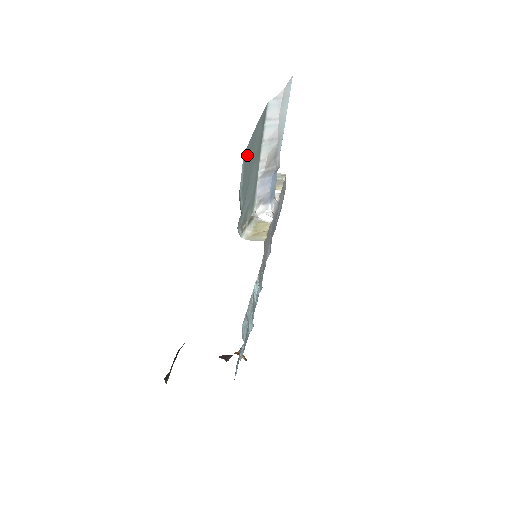
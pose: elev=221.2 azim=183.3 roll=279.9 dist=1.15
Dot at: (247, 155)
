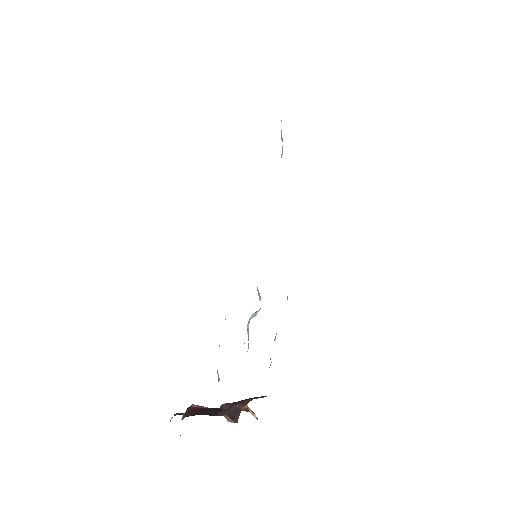
Dot at: occluded
